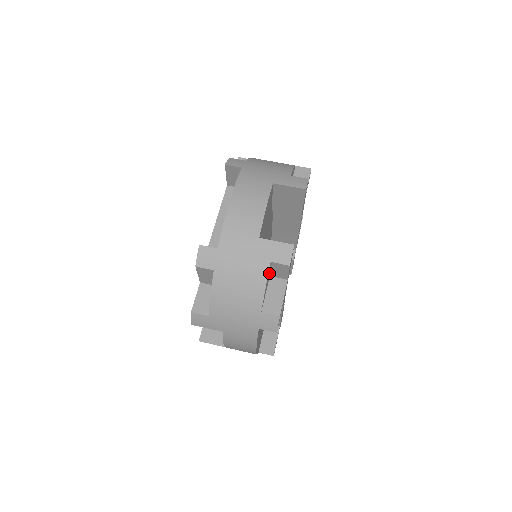
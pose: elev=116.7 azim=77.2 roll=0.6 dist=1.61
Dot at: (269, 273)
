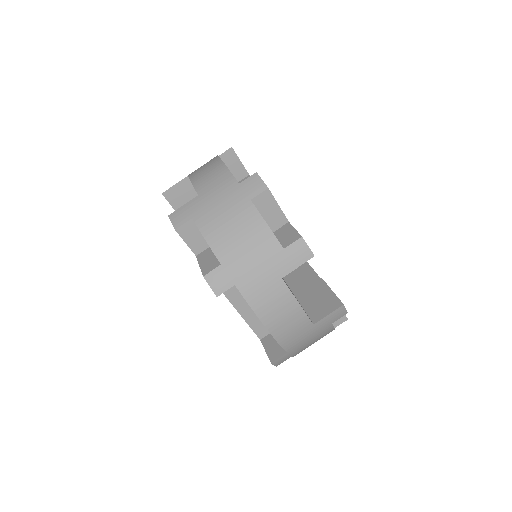
Dot at: occluded
